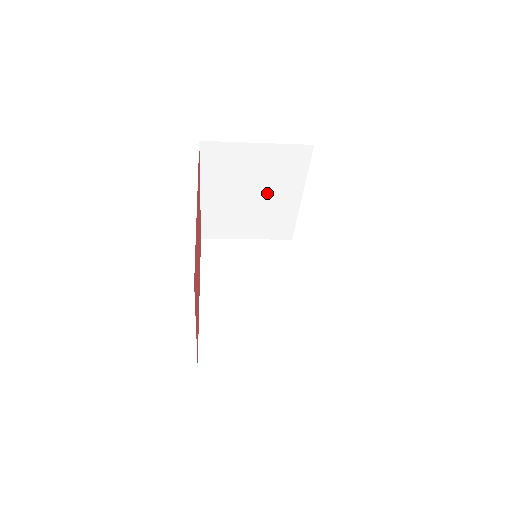
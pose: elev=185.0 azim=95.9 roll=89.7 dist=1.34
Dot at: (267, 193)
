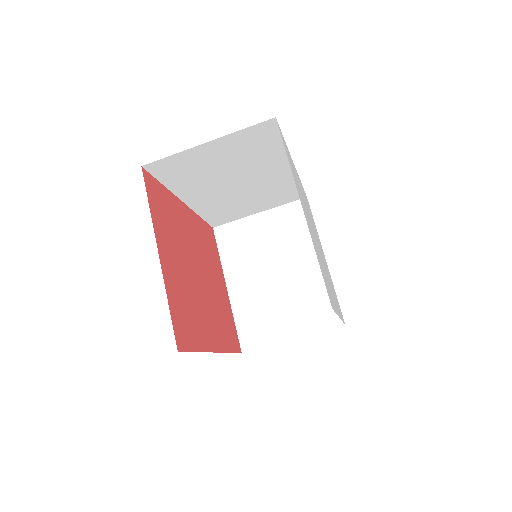
Dot at: (288, 264)
